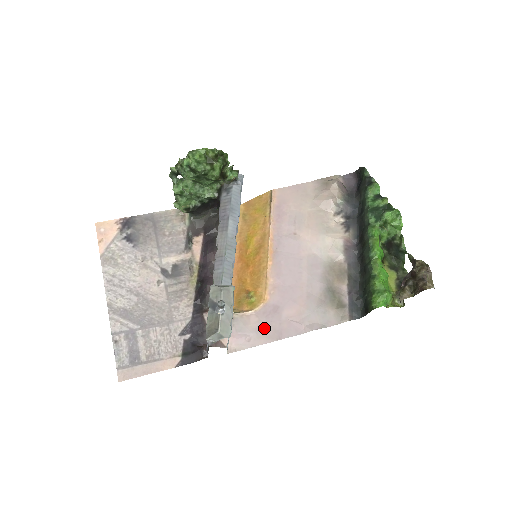
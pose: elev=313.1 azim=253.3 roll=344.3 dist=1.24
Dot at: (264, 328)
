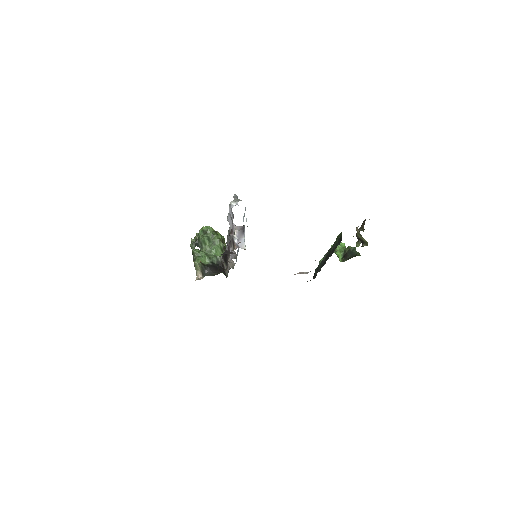
Dot at: occluded
